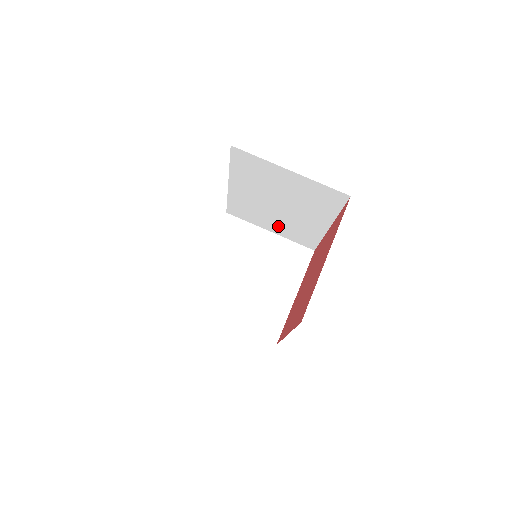
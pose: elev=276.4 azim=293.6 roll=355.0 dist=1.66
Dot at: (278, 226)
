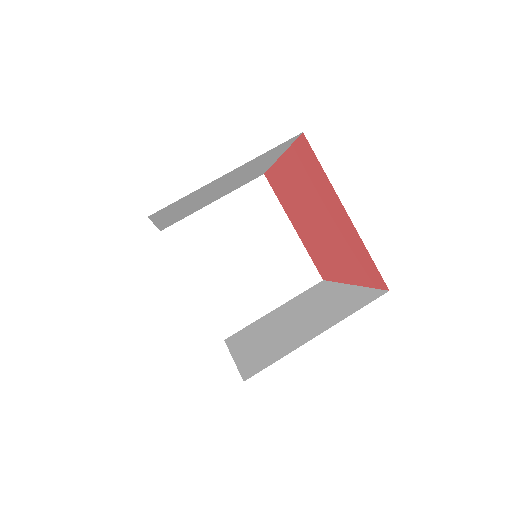
Dot at: (221, 195)
